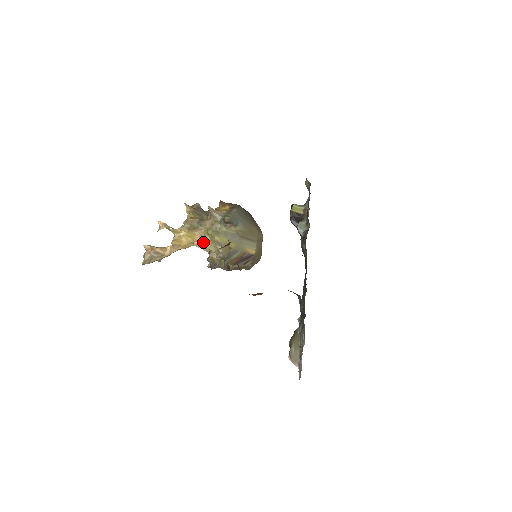
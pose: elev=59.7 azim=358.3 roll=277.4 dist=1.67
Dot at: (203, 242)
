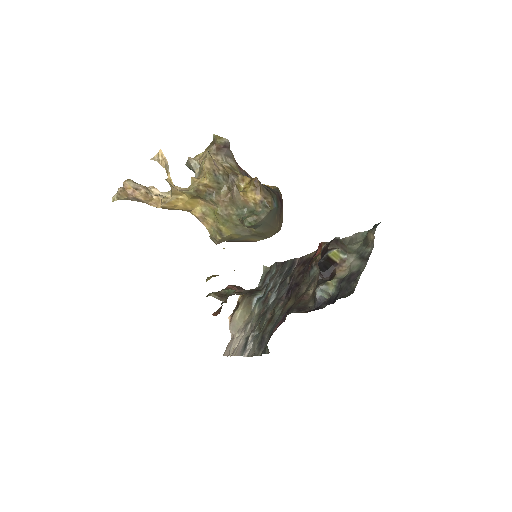
Dot at: (203, 217)
